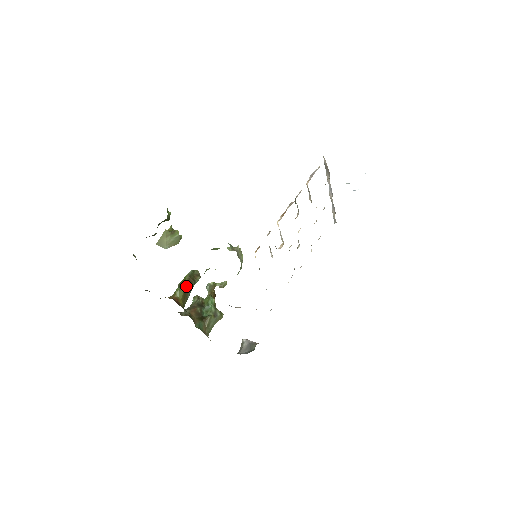
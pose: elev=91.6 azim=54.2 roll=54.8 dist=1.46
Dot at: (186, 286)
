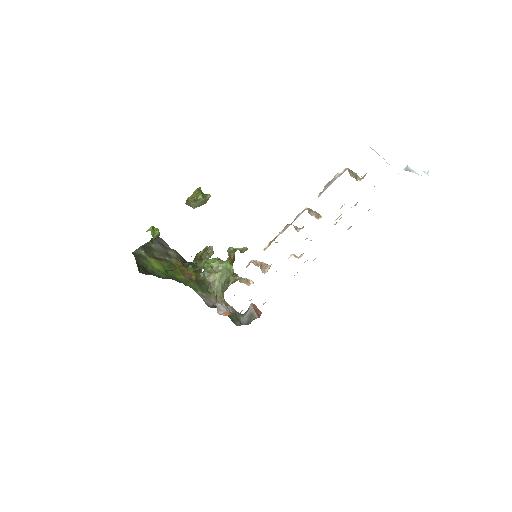
Dot at: occluded
